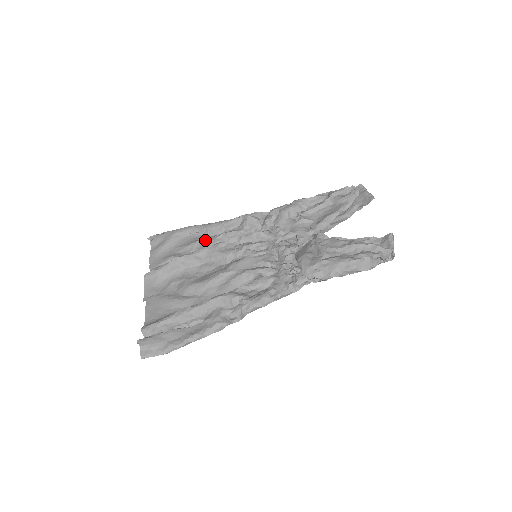
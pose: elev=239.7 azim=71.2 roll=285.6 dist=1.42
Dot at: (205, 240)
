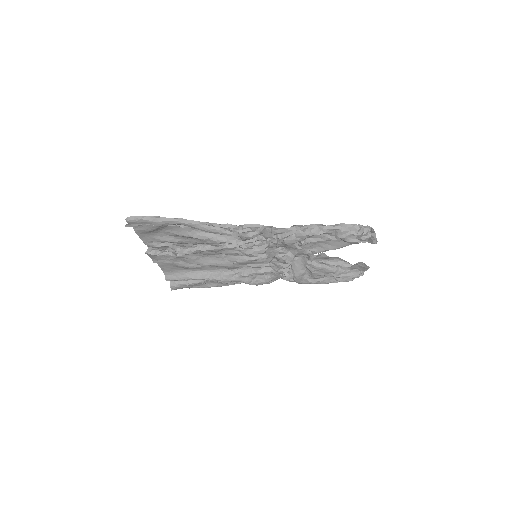
Dot at: (202, 240)
